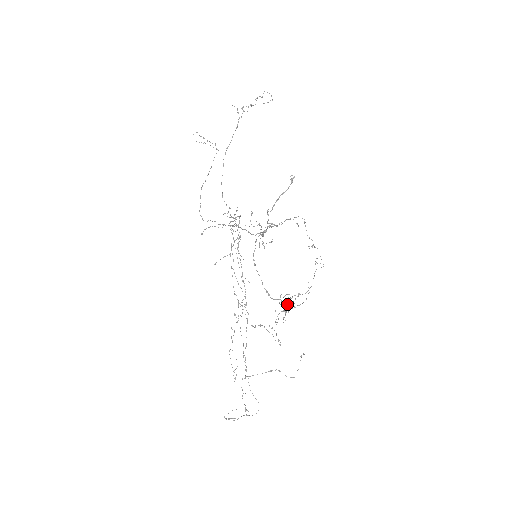
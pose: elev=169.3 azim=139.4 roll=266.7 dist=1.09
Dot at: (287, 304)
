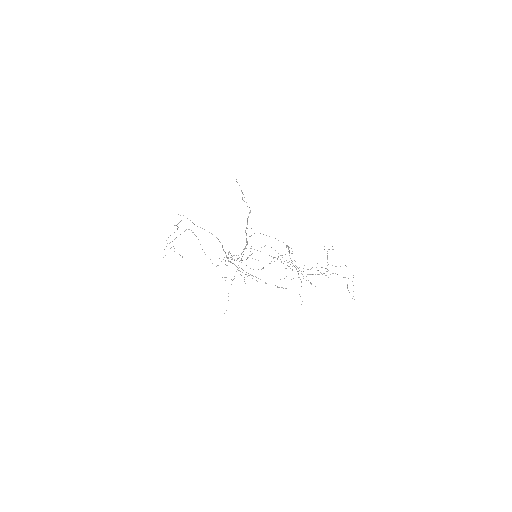
Dot at: (292, 261)
